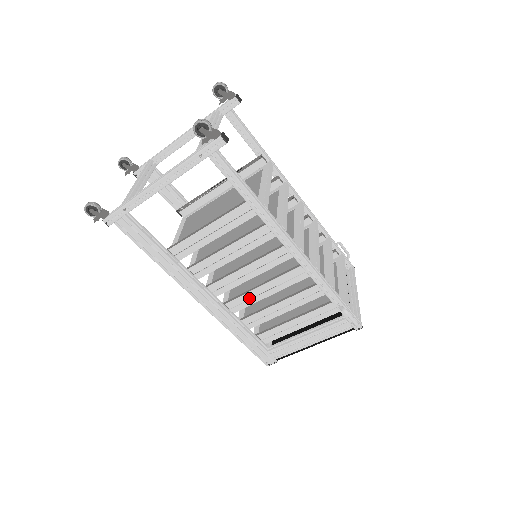
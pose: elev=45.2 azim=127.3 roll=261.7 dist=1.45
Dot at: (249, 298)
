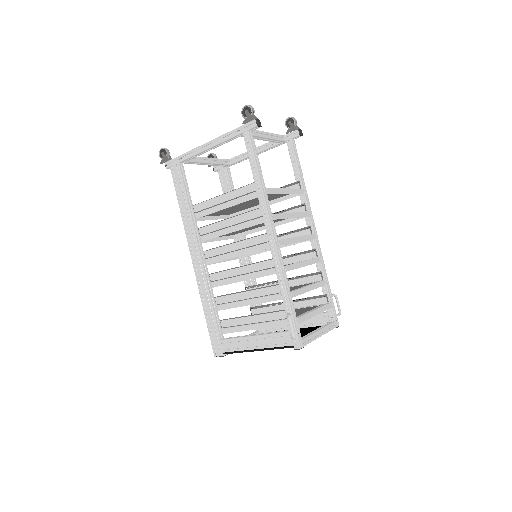
Dot at: (228, 276)
